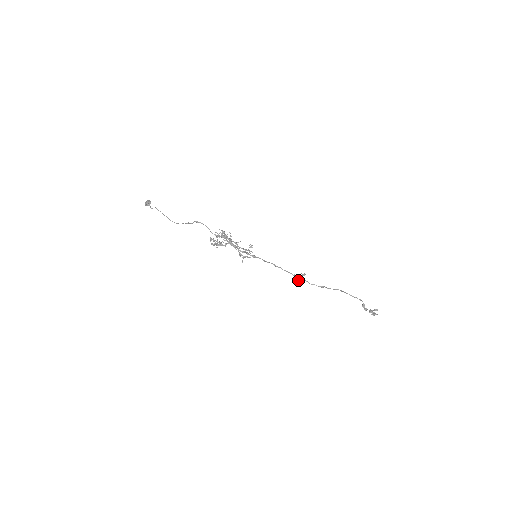
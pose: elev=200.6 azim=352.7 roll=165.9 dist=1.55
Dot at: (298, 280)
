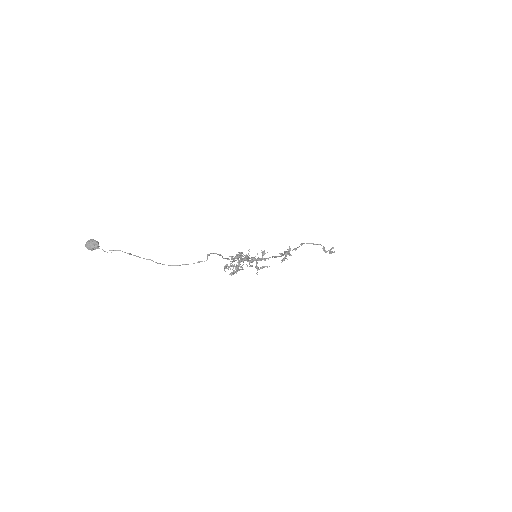
Dot at: occluded
